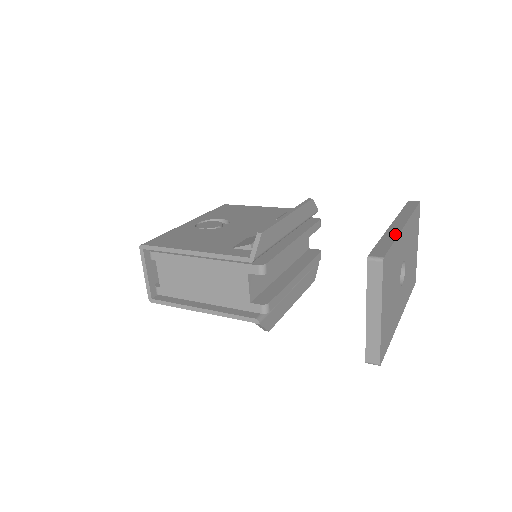
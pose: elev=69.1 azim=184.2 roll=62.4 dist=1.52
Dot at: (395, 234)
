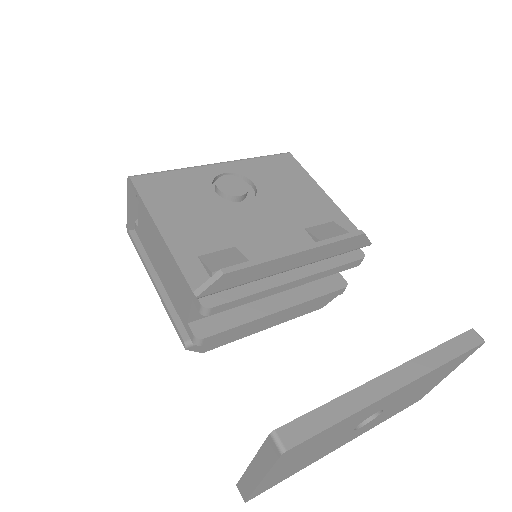
Dot at: (362, 403)
